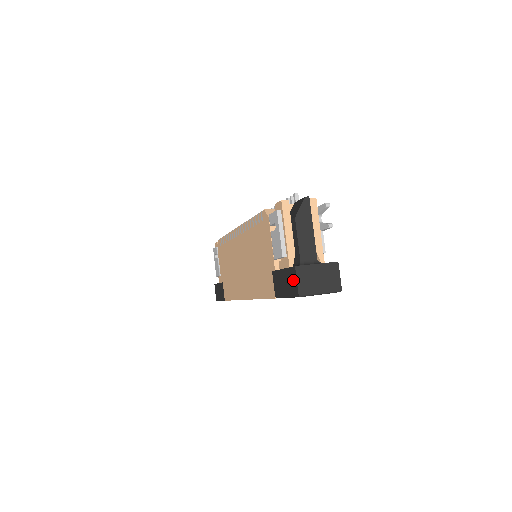
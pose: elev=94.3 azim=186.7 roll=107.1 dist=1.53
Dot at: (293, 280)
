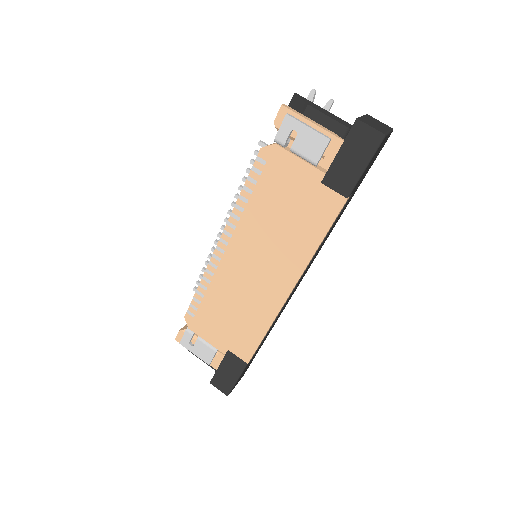
Dot at: (364, 134)
